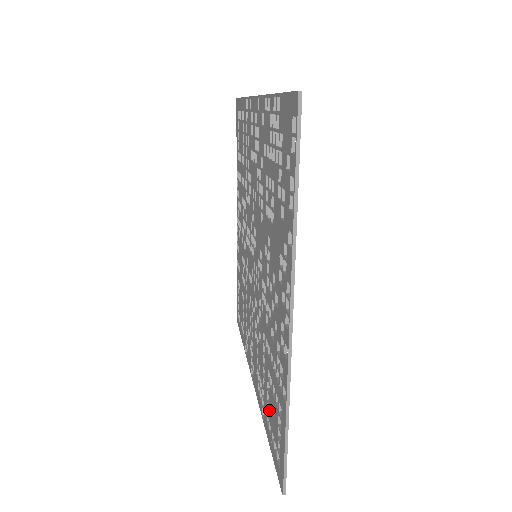
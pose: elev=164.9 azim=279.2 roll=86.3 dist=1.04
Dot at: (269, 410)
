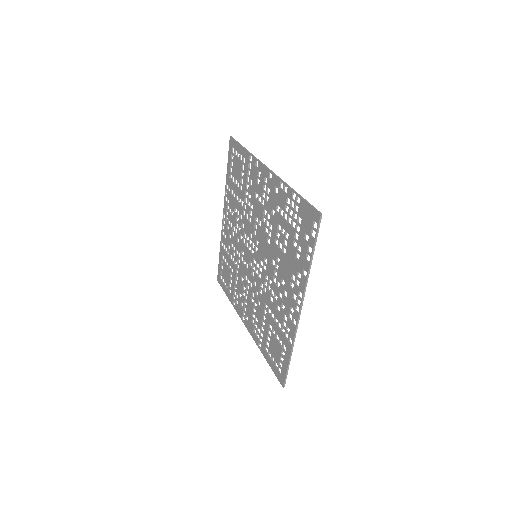
Dot at: (269, 345)
